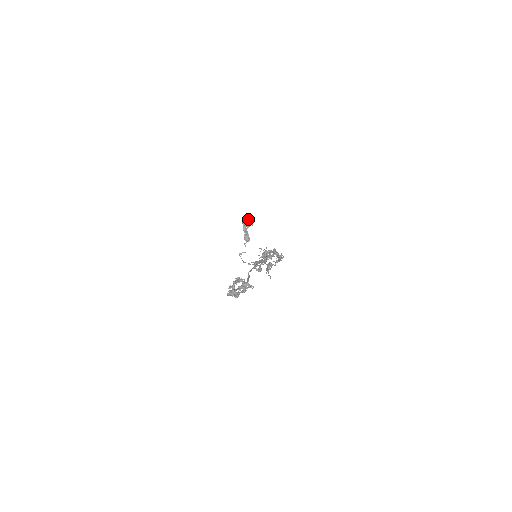
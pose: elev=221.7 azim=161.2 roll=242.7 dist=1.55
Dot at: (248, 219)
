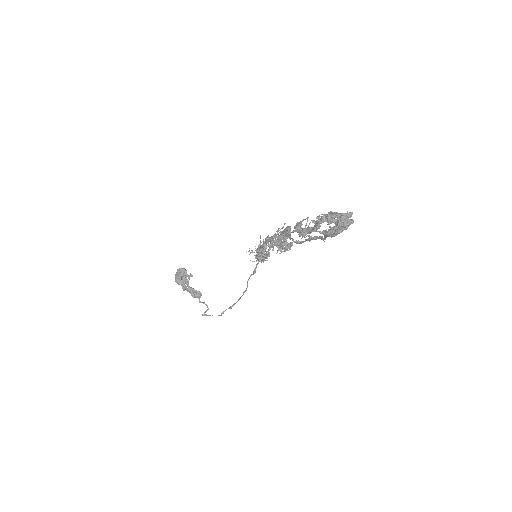
Dot at: (181, 272)
